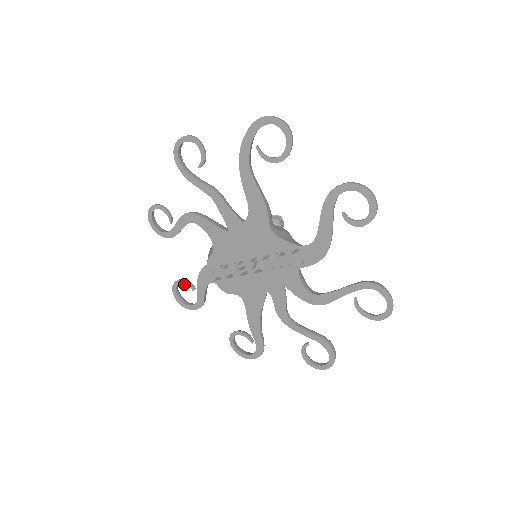
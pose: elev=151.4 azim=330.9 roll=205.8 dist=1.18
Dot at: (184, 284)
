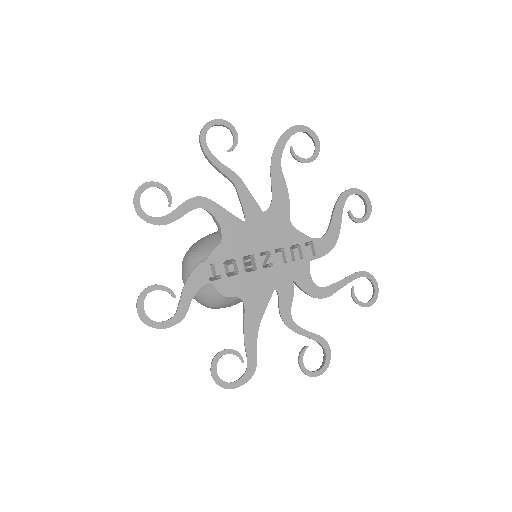
Dot at: (162, 289)
